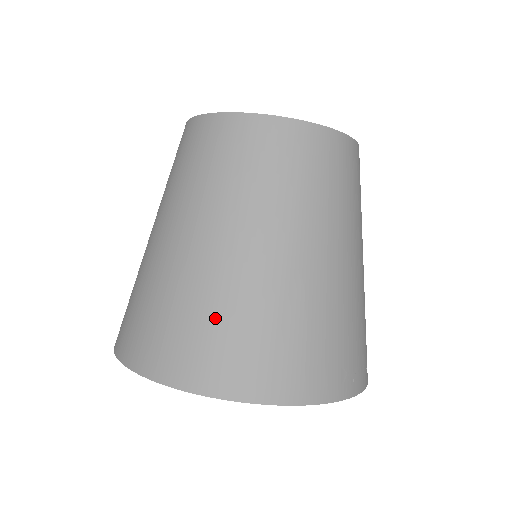
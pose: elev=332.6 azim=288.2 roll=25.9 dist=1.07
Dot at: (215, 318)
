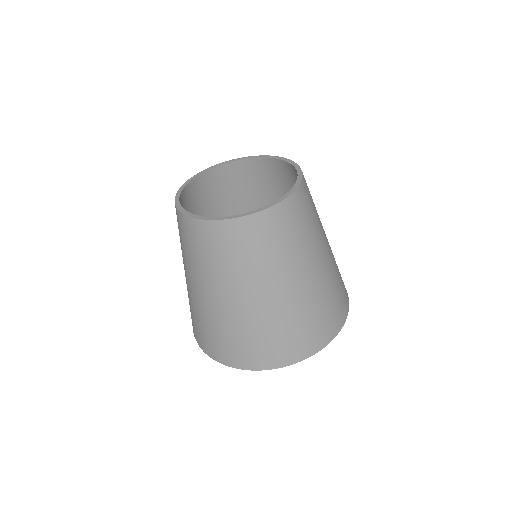
Dot at: (285, 330)
